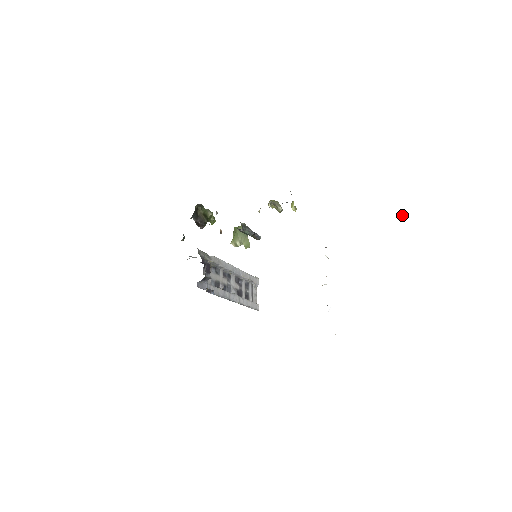
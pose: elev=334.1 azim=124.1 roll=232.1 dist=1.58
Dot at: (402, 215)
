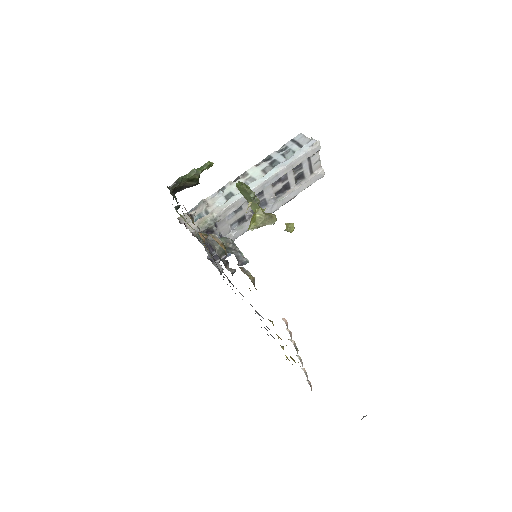
Dot at: occluded
